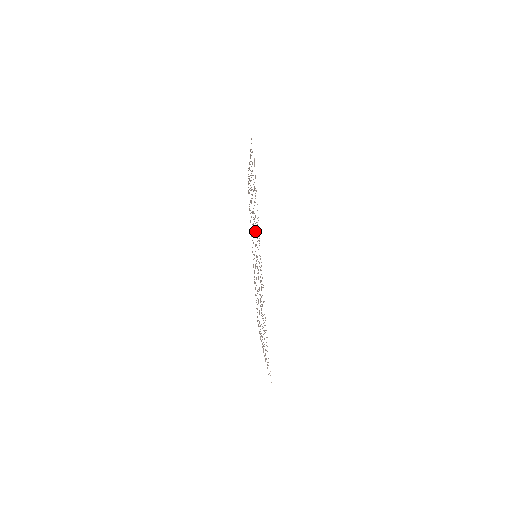
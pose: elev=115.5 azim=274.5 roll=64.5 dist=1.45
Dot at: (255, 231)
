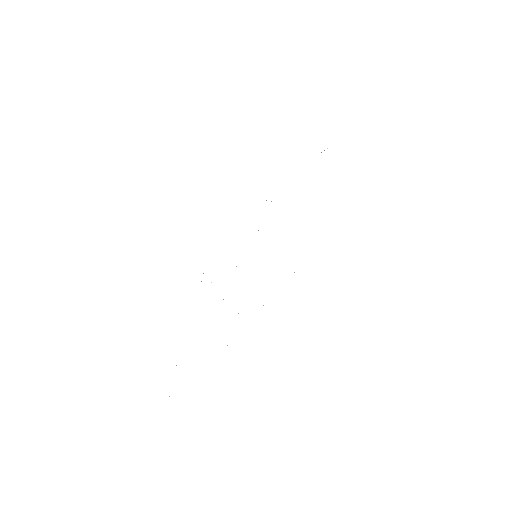
Dot at: occluded
